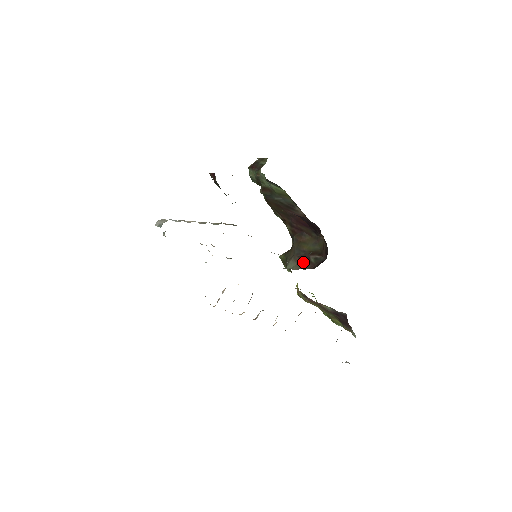
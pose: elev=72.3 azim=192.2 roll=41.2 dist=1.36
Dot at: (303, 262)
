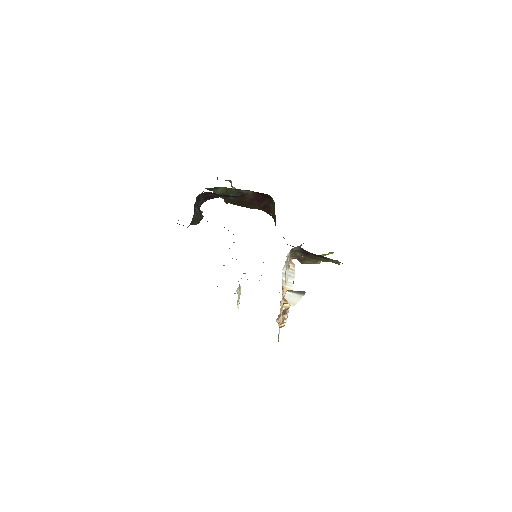
Dot at: occluded
